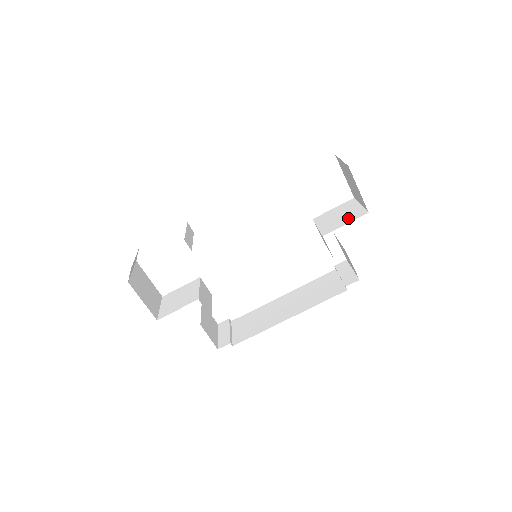
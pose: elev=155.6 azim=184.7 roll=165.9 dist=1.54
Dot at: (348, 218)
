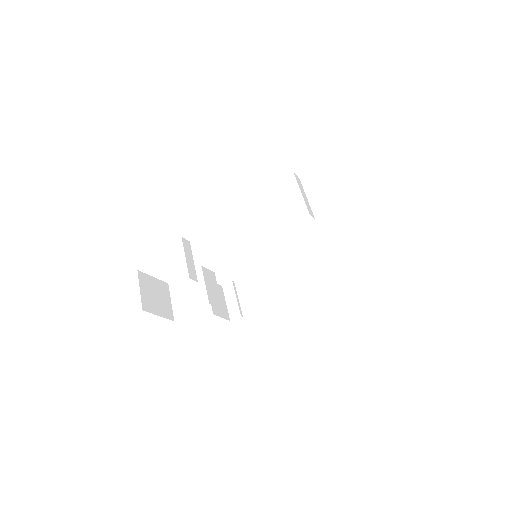
Dot at: (347, 225)
